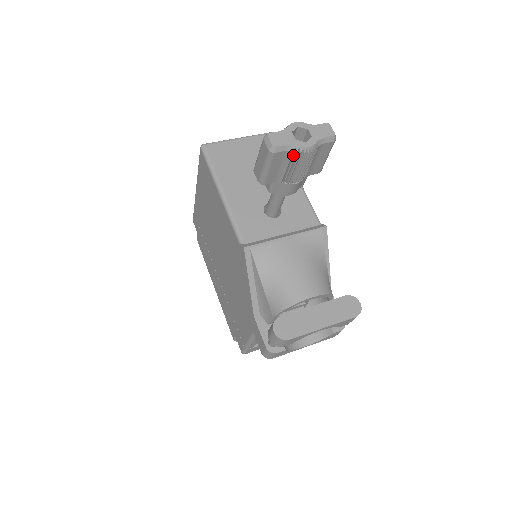
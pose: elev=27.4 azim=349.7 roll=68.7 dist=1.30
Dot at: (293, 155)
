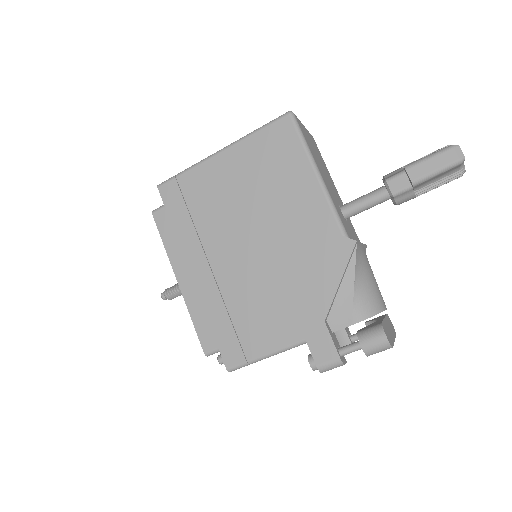
Dot at: (454, 173)
